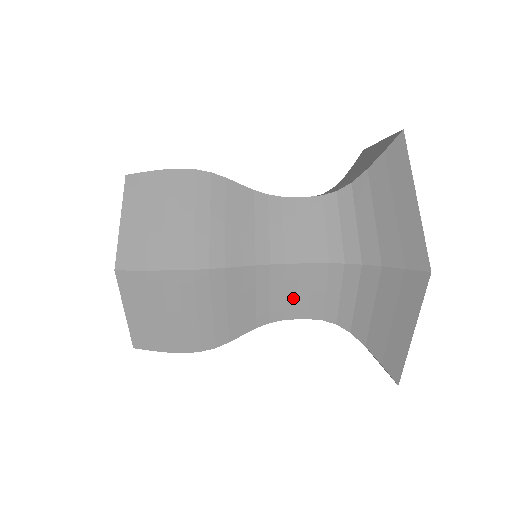
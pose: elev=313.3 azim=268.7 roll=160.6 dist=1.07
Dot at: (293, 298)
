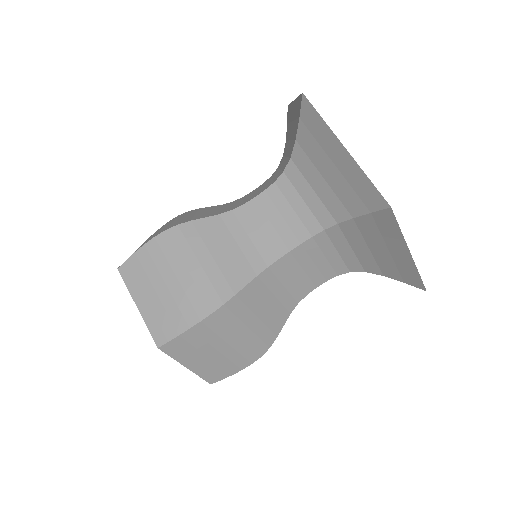
Dot at: occluded
